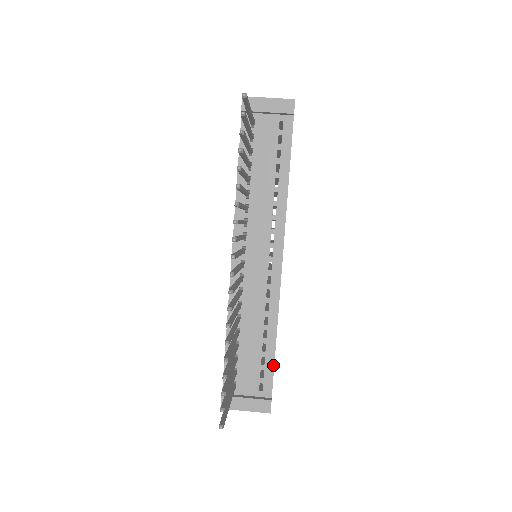
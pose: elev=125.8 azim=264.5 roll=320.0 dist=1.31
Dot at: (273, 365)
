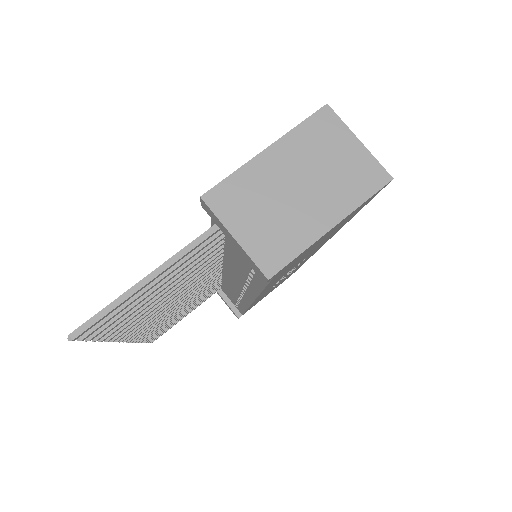
Dot at: (243, 312)
